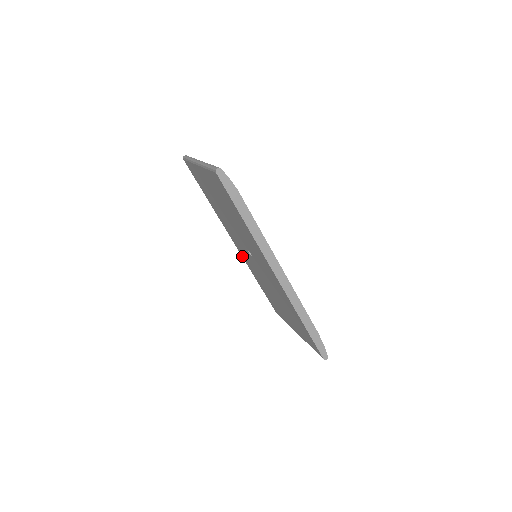
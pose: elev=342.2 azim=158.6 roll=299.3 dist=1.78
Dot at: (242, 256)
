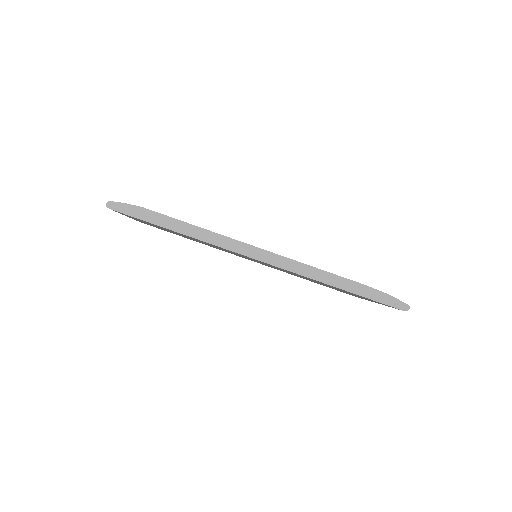
Dot at: (268, 266)
